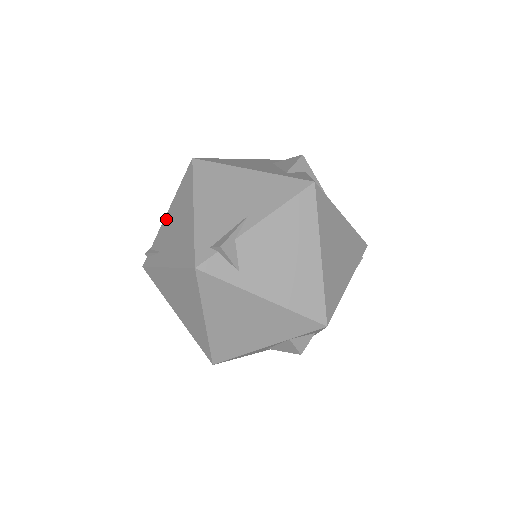
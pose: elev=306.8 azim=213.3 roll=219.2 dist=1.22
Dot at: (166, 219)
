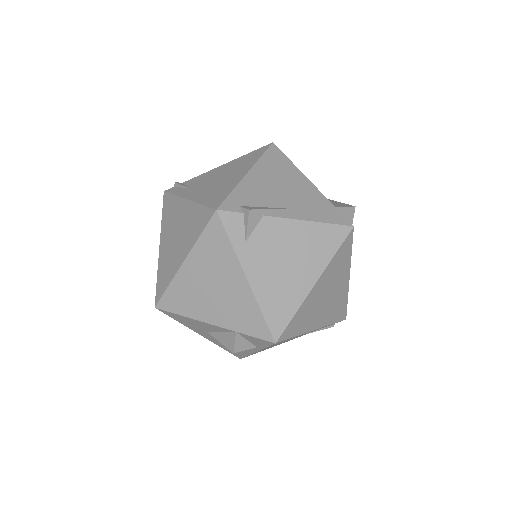
Dot at: (215, 170)
